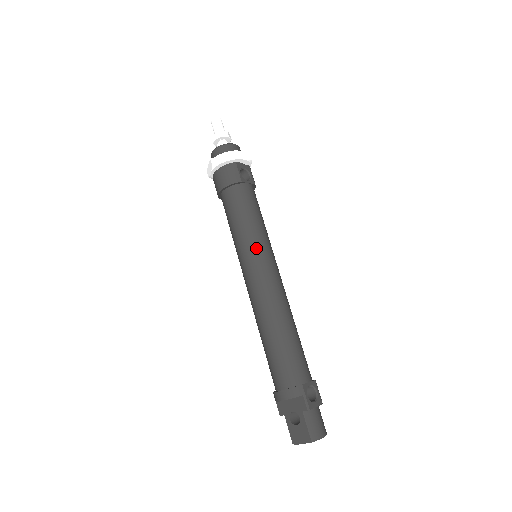
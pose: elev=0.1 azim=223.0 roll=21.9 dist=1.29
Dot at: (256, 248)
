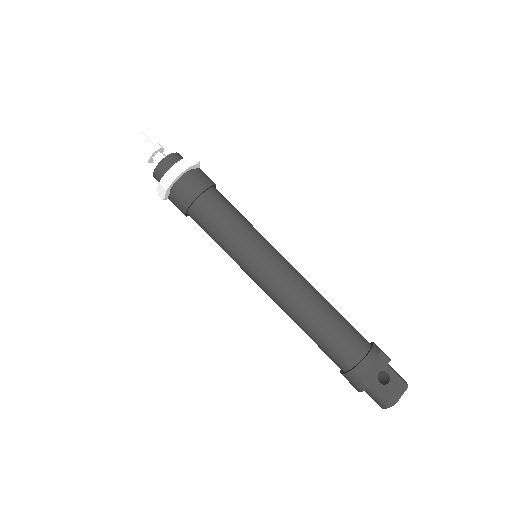
Dot at: (266, 241)
